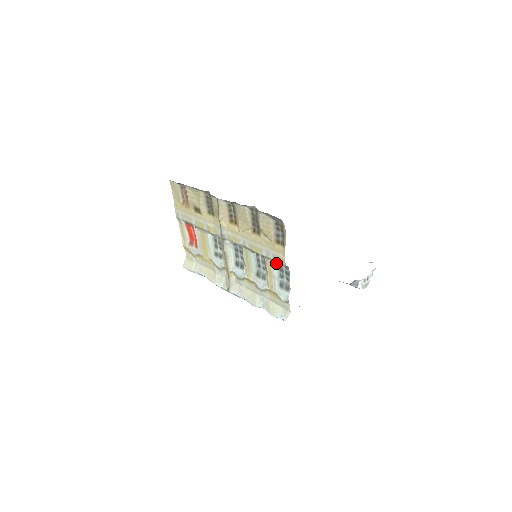
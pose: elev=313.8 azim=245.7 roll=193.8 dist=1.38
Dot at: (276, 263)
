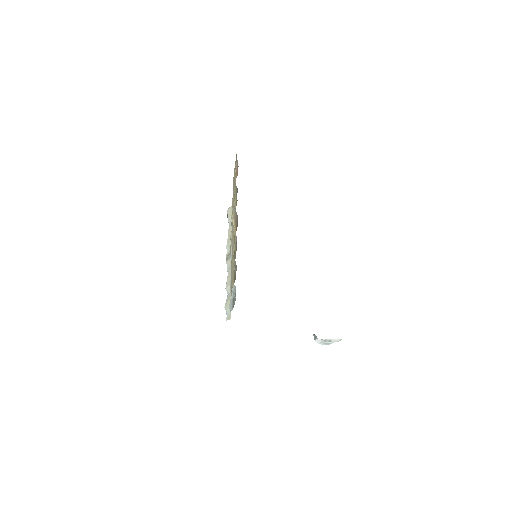
Dot at: occluded
